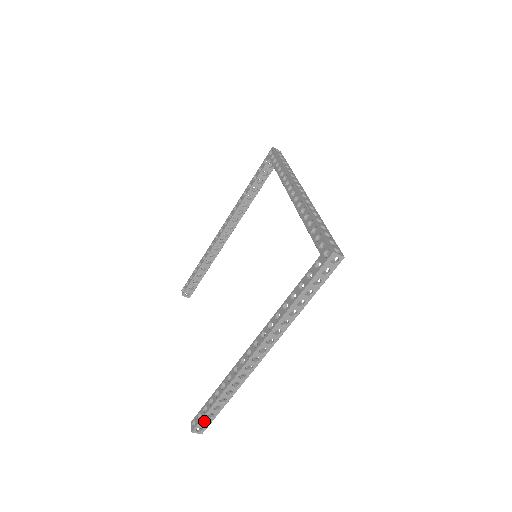
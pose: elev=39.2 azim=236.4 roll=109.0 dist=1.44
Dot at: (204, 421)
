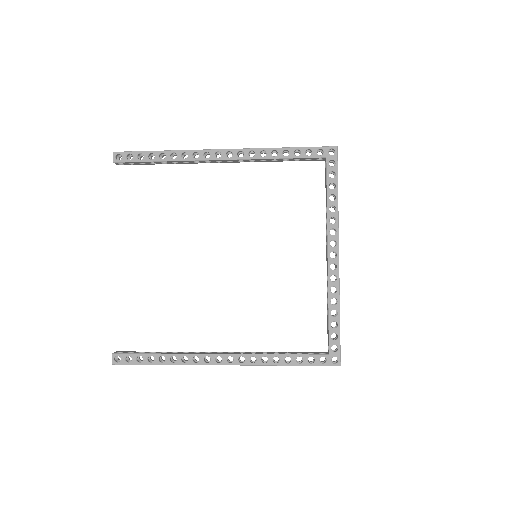
Dot at: (126, 357)
